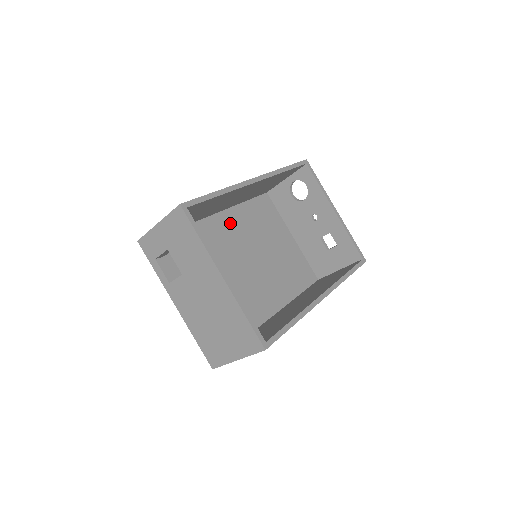
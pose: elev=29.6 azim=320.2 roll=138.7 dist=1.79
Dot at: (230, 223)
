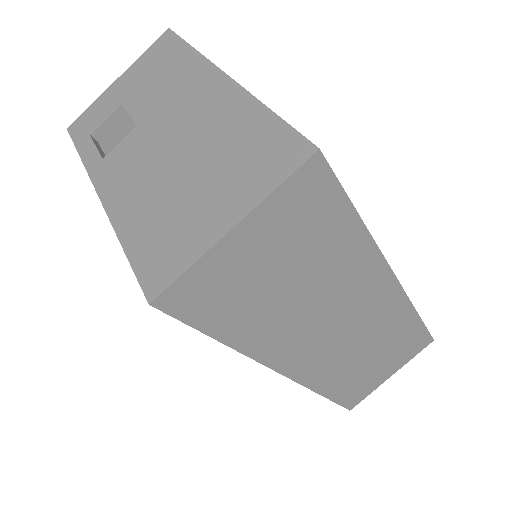
Dot at: occluded
